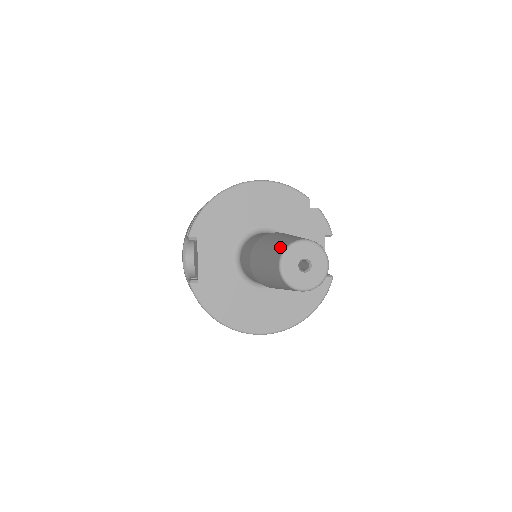
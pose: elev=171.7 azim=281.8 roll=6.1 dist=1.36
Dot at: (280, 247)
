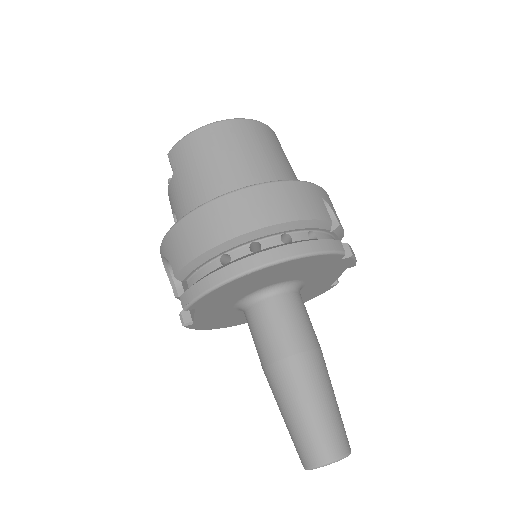
Dot at: (309, 452)
